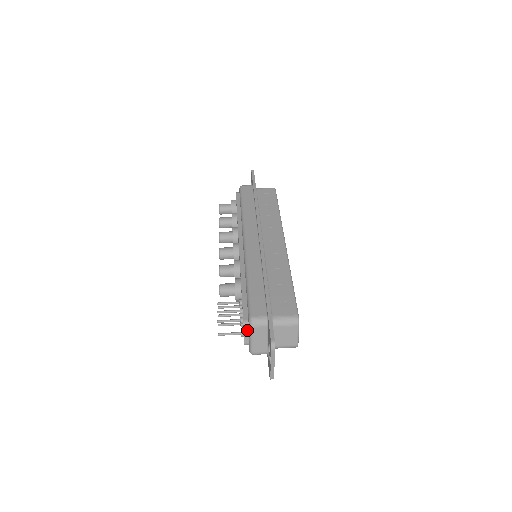
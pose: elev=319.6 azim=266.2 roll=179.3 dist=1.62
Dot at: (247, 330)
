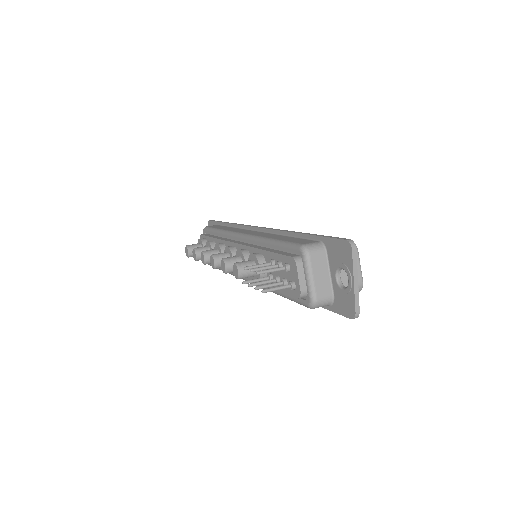
Dot at: (300, 267)
